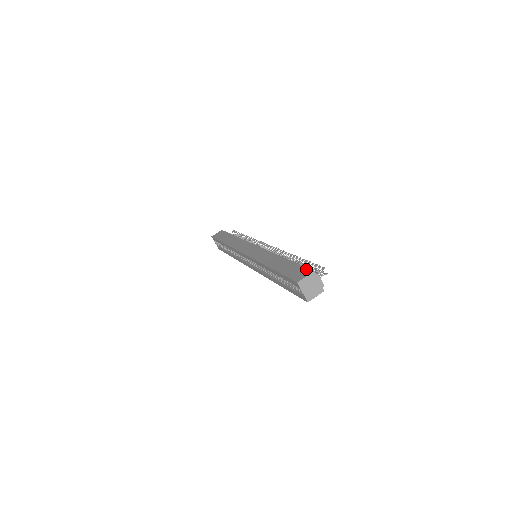
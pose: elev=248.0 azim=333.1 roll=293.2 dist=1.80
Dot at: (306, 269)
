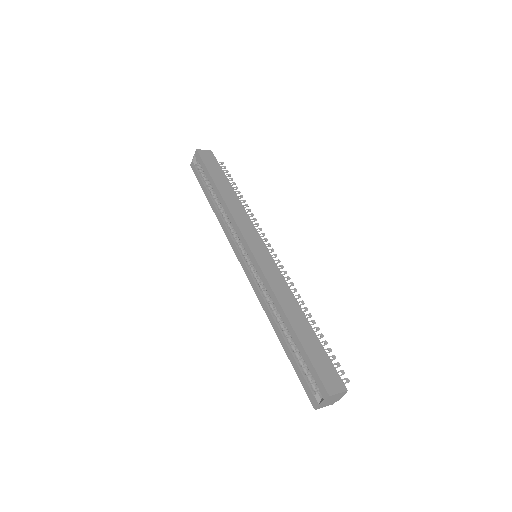
Dot at: (338, 377)
